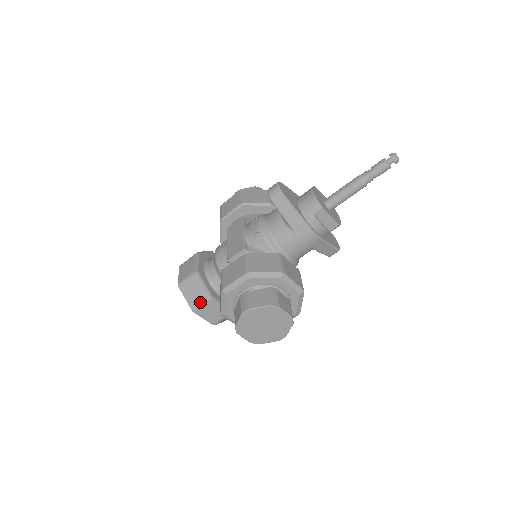
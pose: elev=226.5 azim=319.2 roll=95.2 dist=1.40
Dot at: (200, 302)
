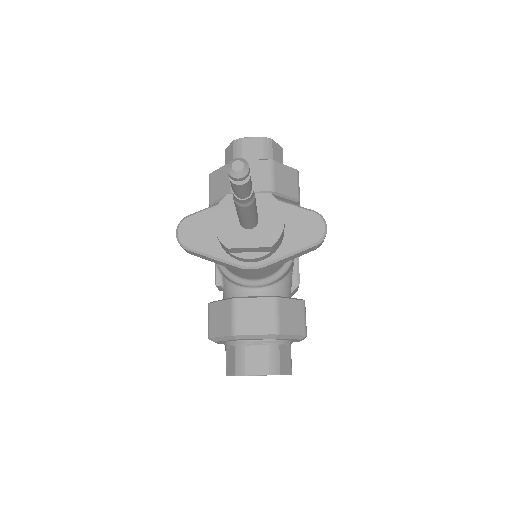
Dot at: occluded
